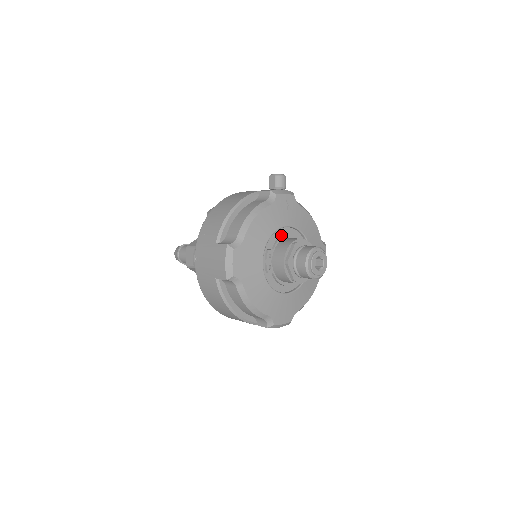
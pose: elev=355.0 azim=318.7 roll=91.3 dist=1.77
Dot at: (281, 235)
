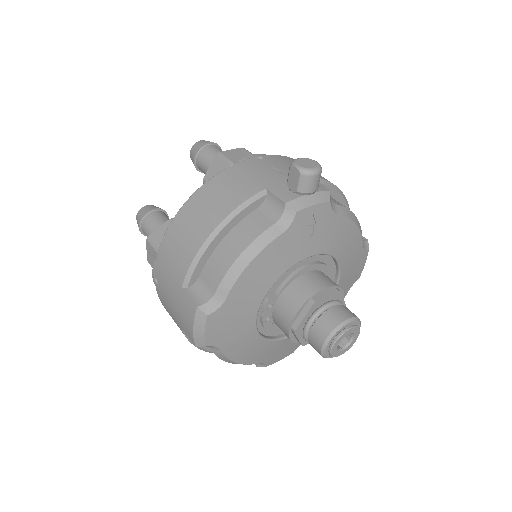
Dot at: (294, 269)
